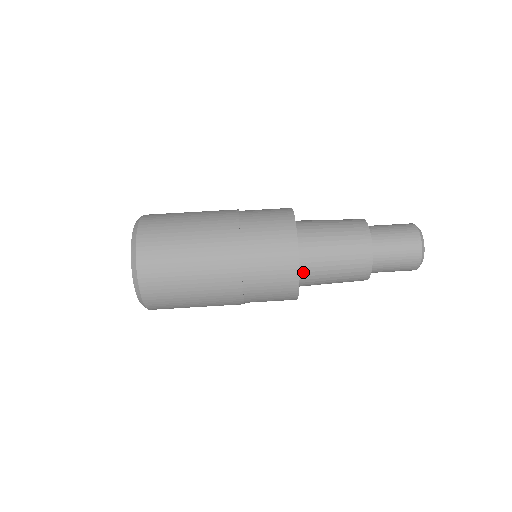
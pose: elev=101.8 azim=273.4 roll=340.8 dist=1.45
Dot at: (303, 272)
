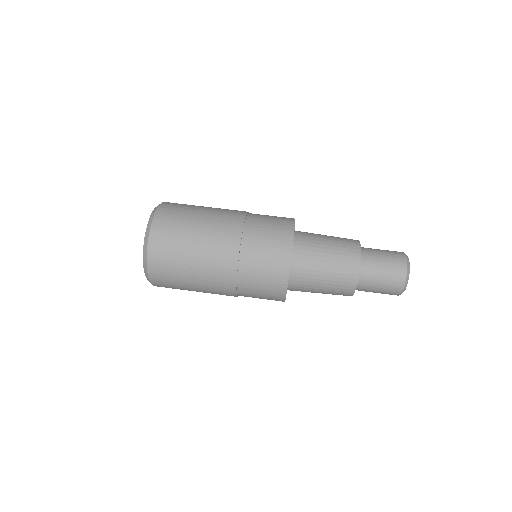
Dot at: (296, 253)
